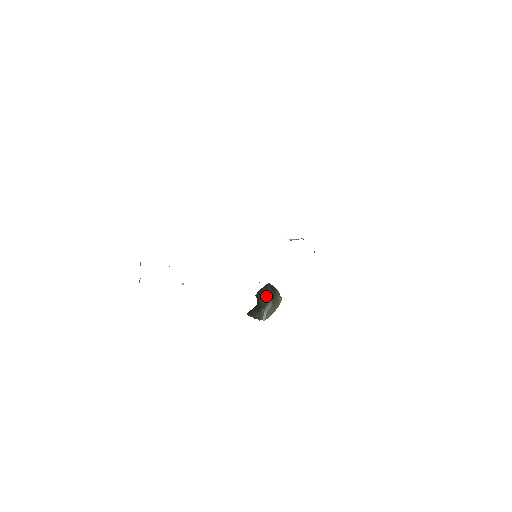
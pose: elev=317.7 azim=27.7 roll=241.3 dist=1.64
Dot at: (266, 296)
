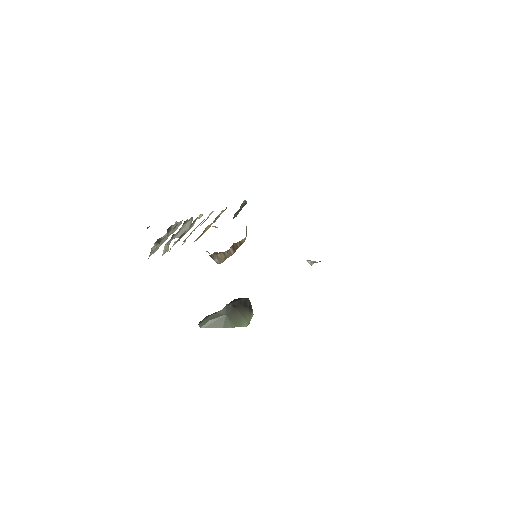
Dot at: occluded
